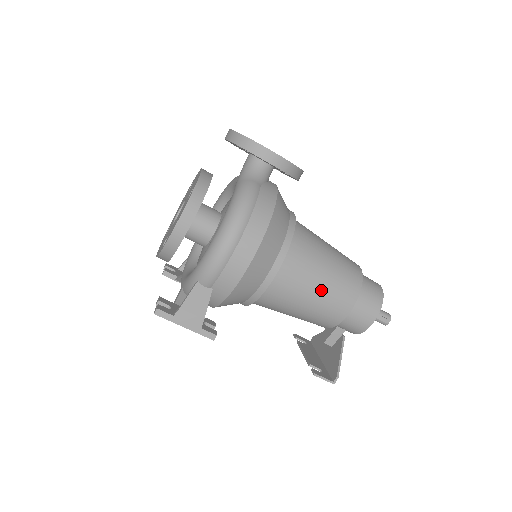
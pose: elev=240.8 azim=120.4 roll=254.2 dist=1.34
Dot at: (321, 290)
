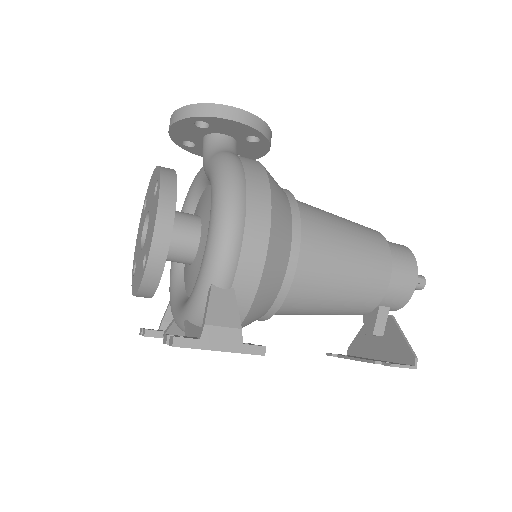
Dot at: (352, 255)
